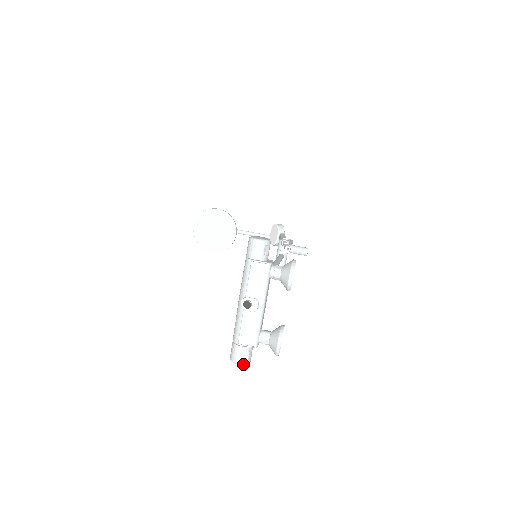
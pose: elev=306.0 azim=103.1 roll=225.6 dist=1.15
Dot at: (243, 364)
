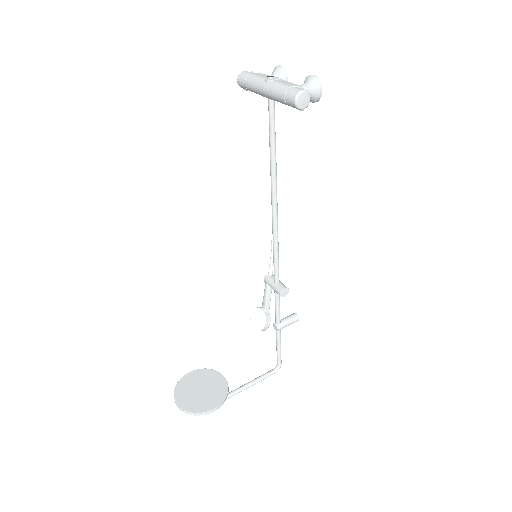
Dot at: (306, 91)
